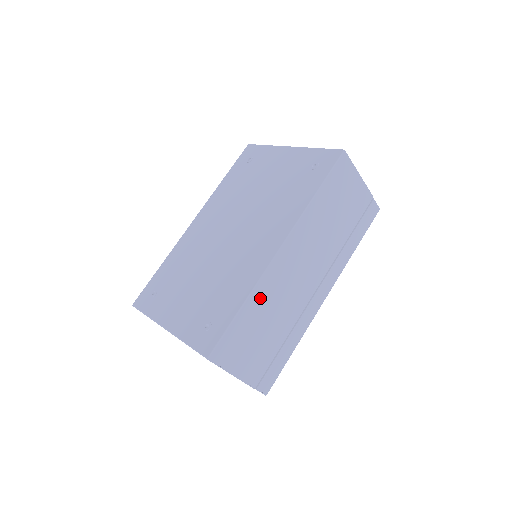
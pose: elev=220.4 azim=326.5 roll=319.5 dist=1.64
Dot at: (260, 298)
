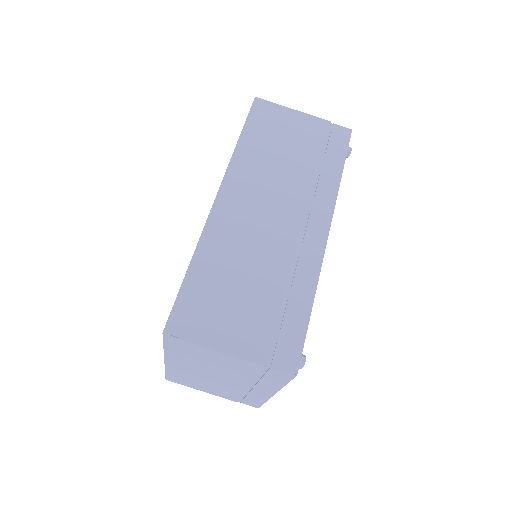
Dot at: (214, 251)
